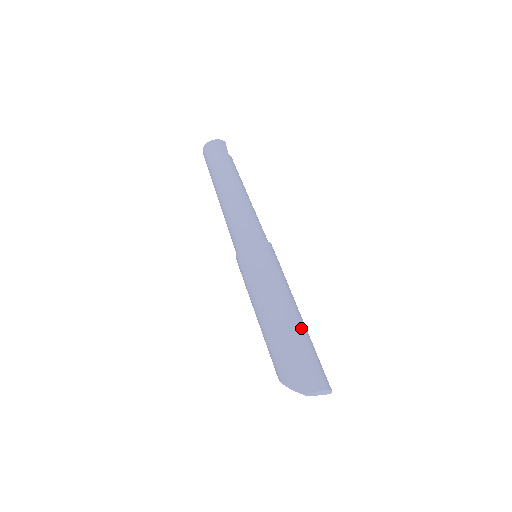
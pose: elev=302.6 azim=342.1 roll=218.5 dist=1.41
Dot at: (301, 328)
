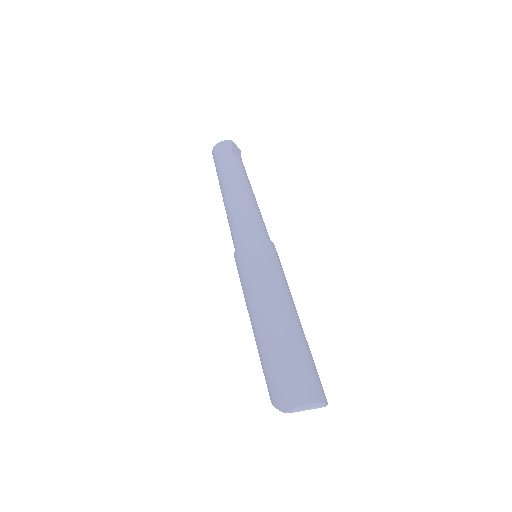
Dot at: (286, 332)
